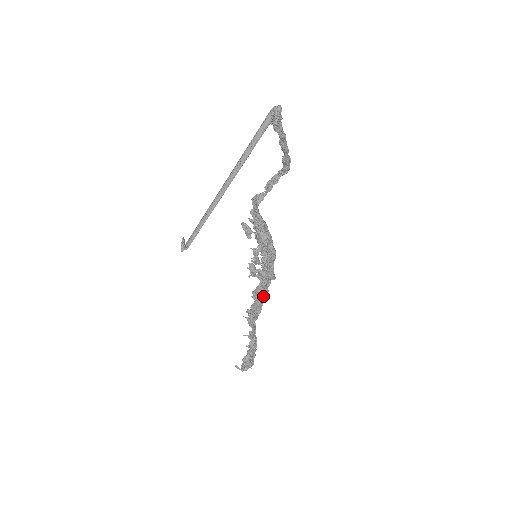
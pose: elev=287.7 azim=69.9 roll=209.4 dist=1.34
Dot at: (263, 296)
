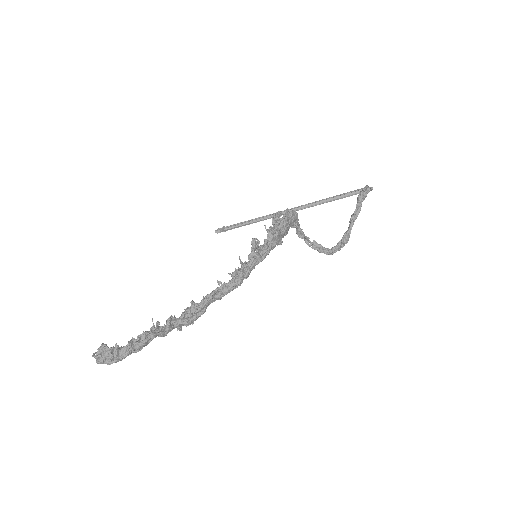
Dot at: (220, 282)
